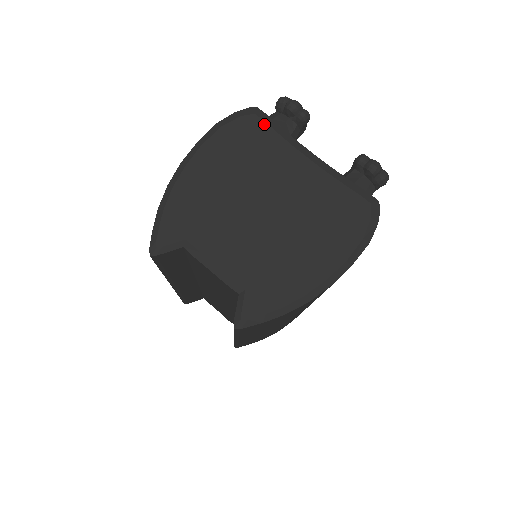
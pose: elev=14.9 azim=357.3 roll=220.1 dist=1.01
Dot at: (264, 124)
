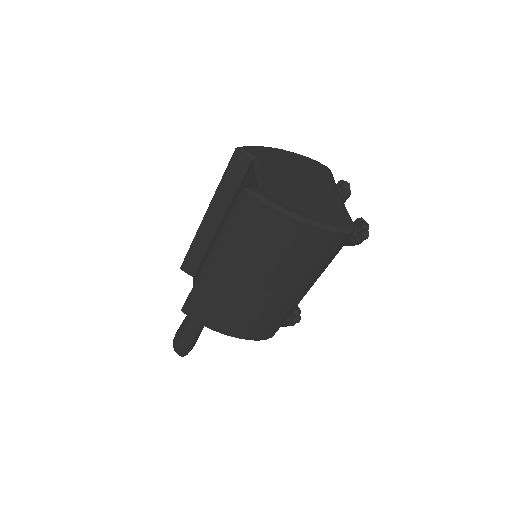
Dot at: (329, 172)
